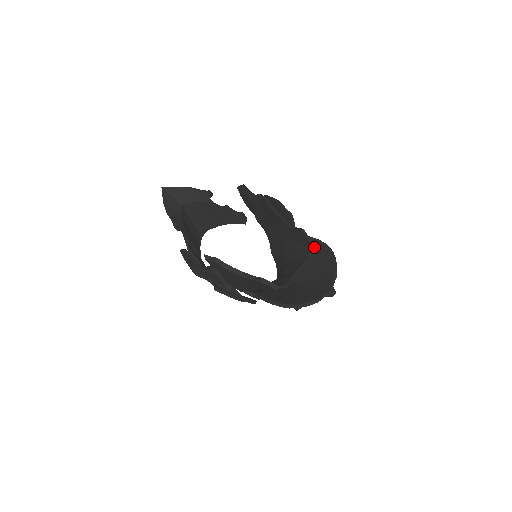
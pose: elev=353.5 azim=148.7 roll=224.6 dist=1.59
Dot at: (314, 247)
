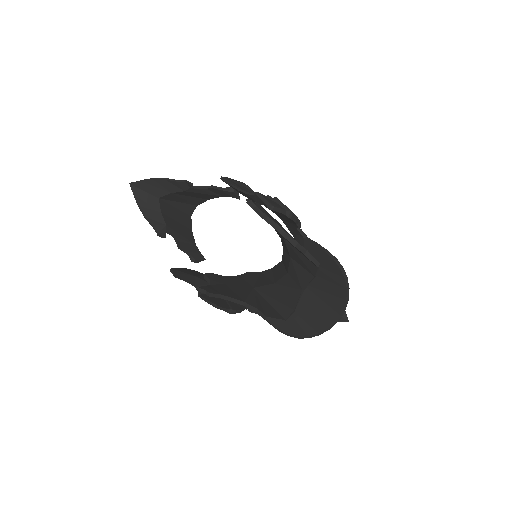
Dot at: (321, 258)
